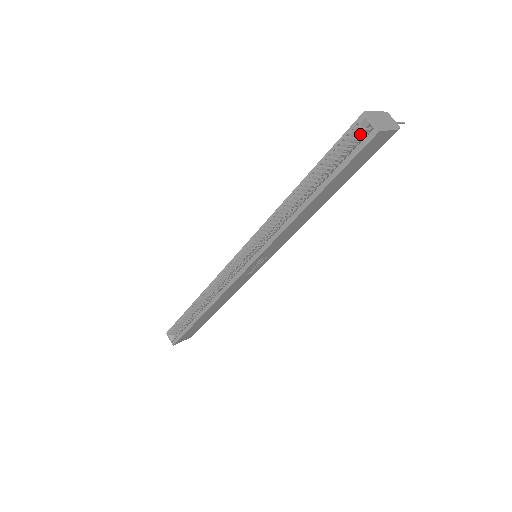
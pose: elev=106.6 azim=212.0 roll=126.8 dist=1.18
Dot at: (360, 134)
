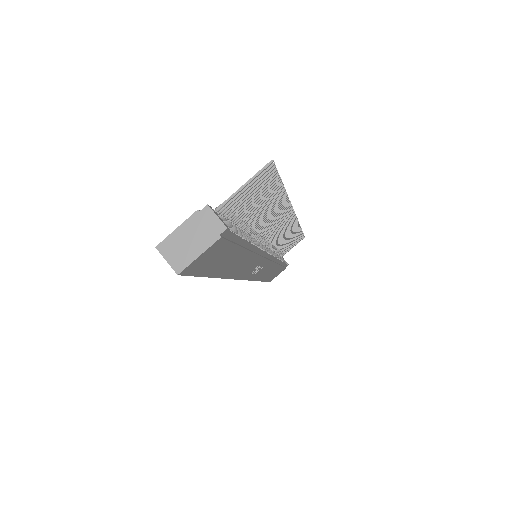
Dot at: occluded
